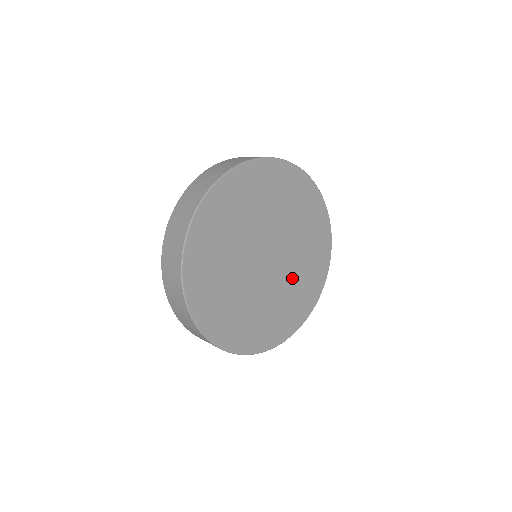
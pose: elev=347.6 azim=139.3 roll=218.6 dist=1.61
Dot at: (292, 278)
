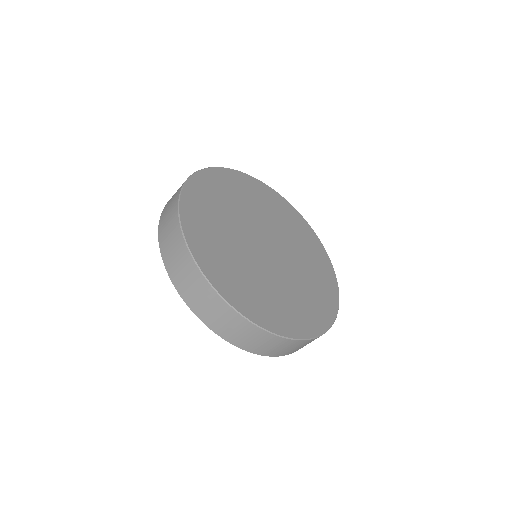
Dot at: (299, 278)
